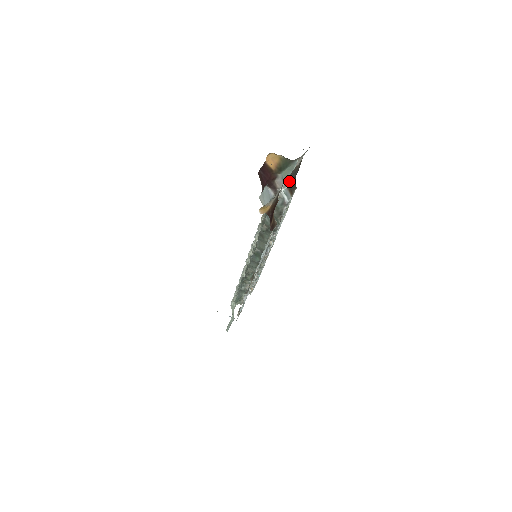
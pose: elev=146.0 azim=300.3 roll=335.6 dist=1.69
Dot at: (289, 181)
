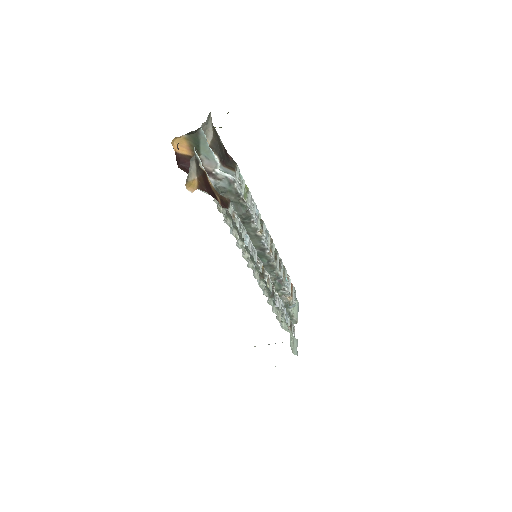
Dot at: (218, 158)
